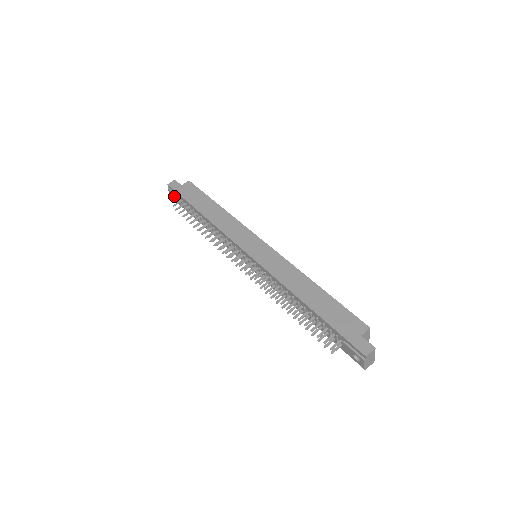
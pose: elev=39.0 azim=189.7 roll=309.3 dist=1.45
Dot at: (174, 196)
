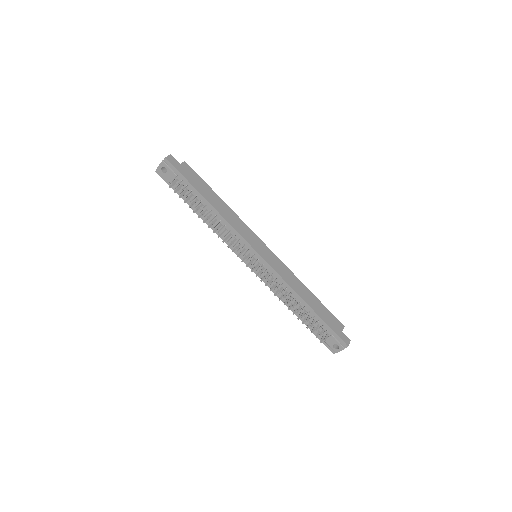
Dot at: (168, 171)
